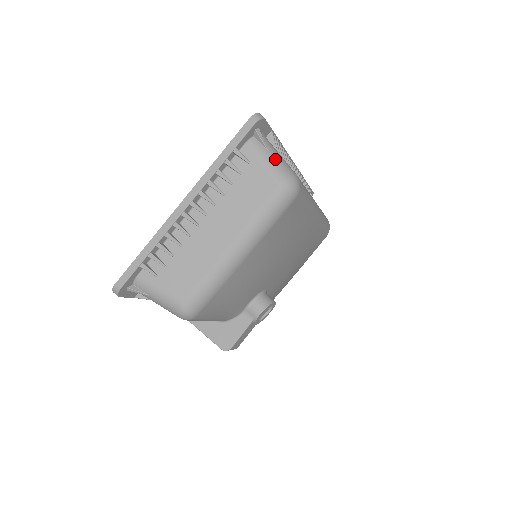
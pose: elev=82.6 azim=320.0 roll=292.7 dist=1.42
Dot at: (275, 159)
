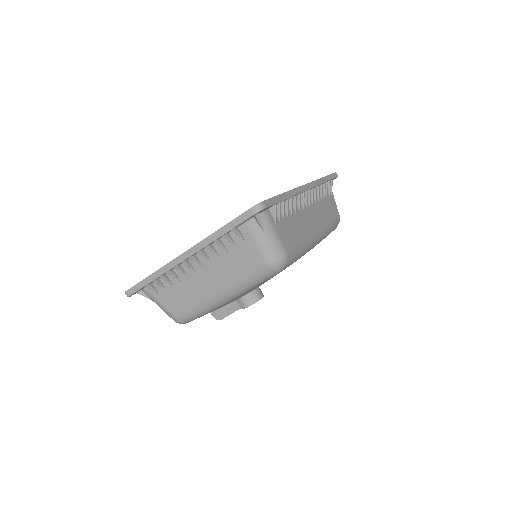
Dot at: (268, 241)
